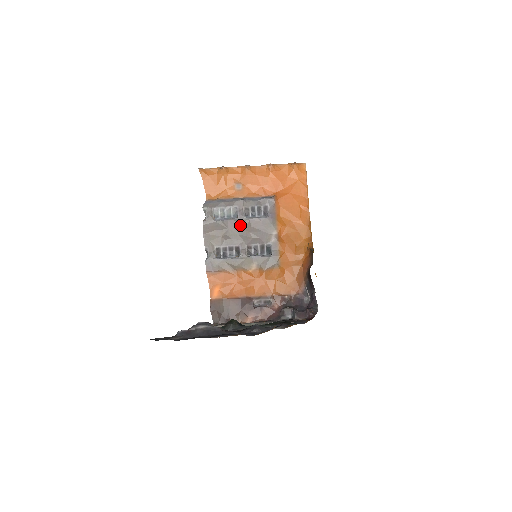
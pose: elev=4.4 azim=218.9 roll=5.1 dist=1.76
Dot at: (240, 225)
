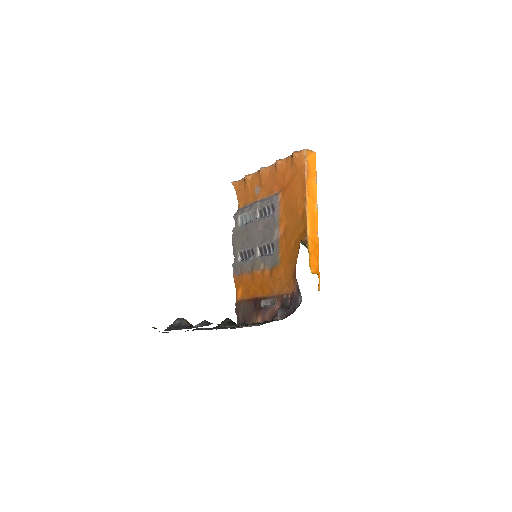
Dot at: (254, 227)
